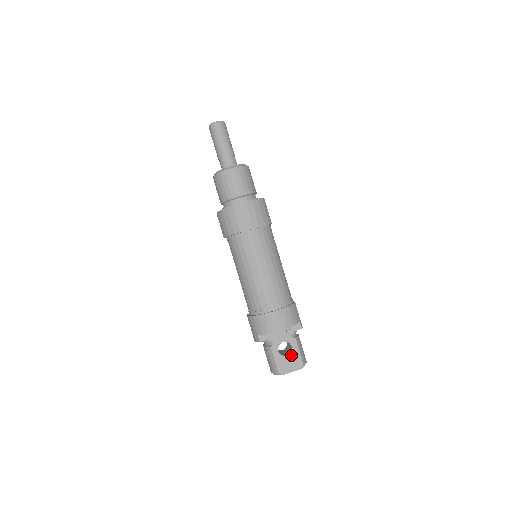
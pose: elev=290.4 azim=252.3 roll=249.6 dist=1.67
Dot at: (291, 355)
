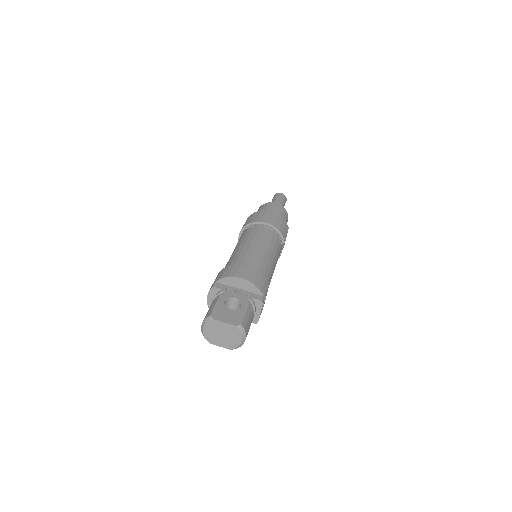
Dot at: (235, 311)
